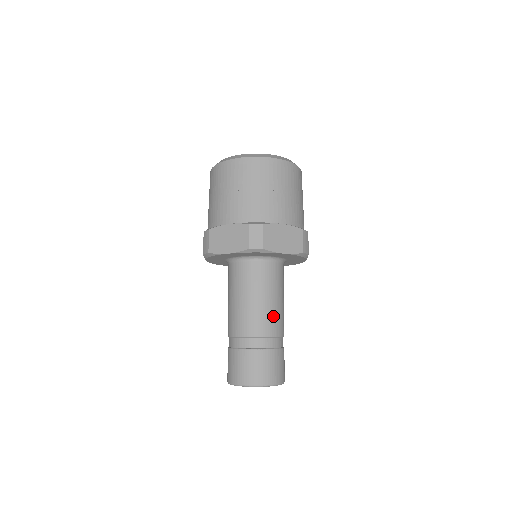
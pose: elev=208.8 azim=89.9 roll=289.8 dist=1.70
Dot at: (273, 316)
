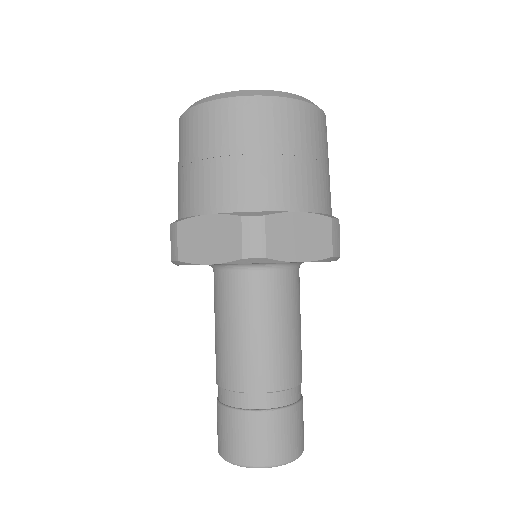
Dot at: (285, 357)
